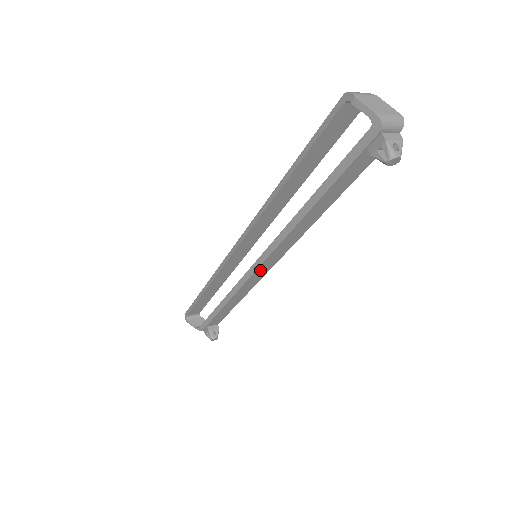
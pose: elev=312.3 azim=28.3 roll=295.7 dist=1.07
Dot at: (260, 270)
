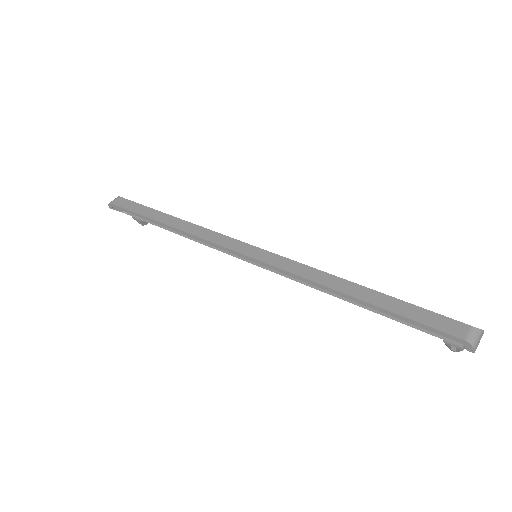
Dot at: occluded
